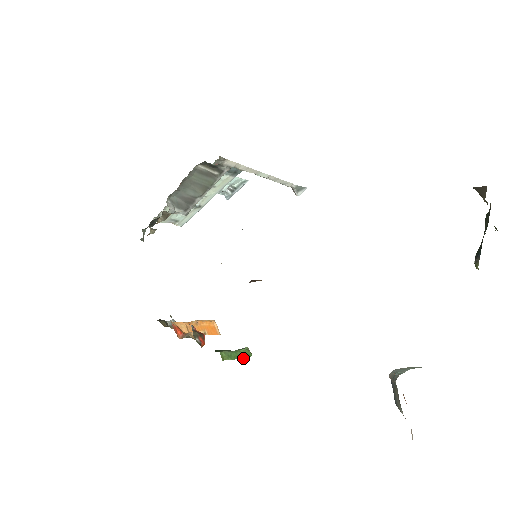
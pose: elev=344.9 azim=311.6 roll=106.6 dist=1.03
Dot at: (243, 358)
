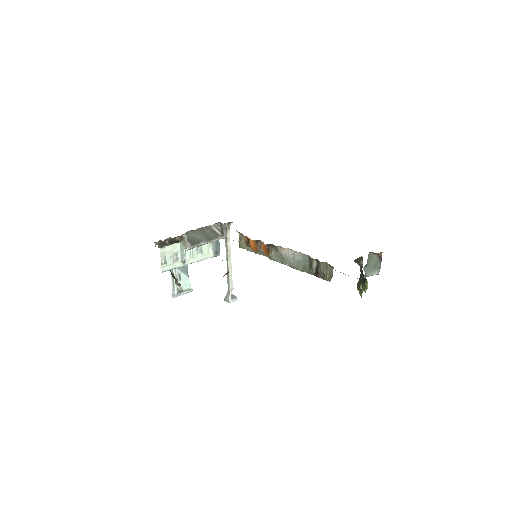
Dot at: occluded
